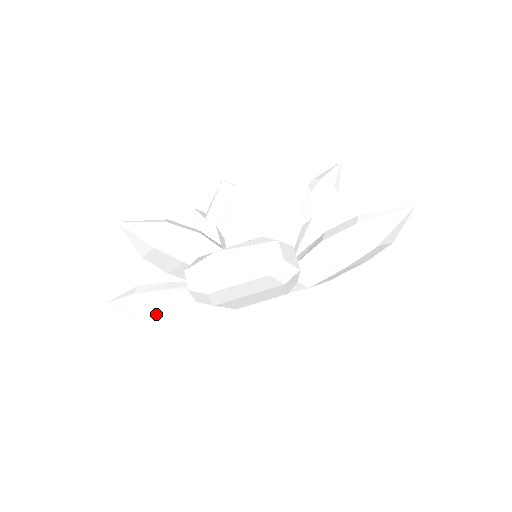
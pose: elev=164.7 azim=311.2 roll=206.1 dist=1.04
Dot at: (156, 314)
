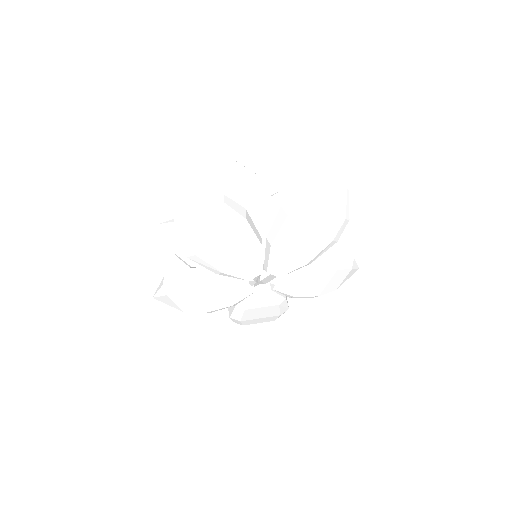
Dot at: (234, 216)
